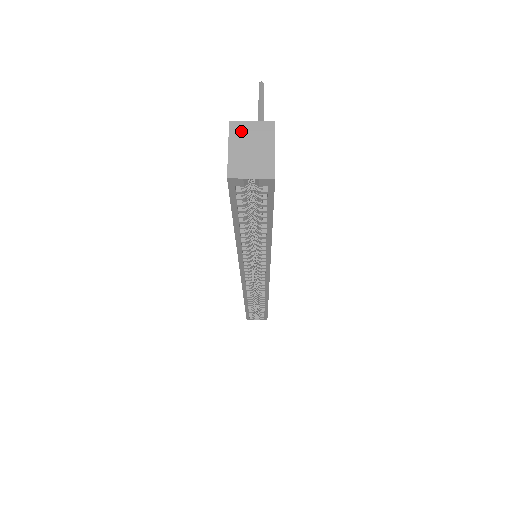
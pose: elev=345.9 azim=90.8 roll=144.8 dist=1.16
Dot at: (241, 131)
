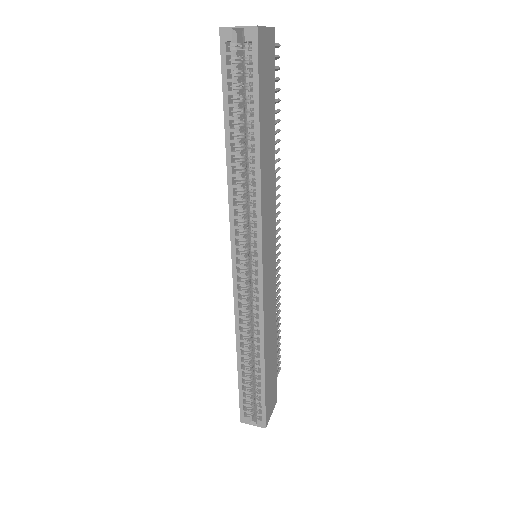
Dot at: occluded
